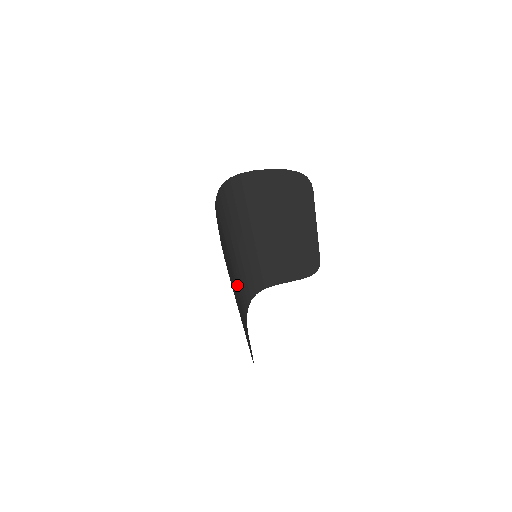
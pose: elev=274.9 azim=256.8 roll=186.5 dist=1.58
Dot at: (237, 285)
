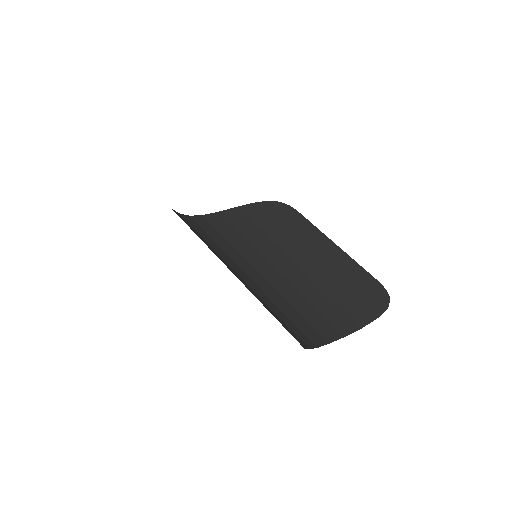
Dot at: occluded
